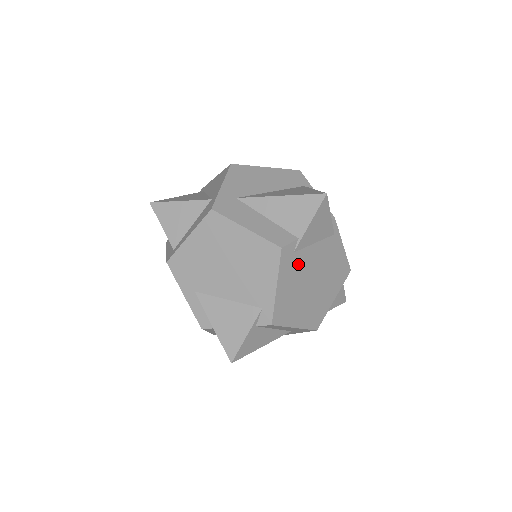
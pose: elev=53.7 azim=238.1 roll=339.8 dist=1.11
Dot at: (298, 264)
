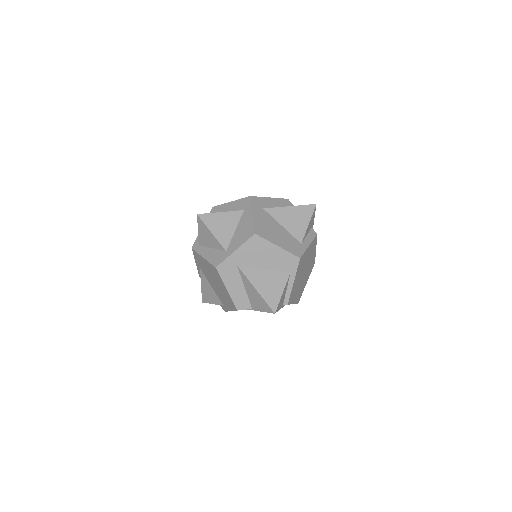
Dot at: occluded
